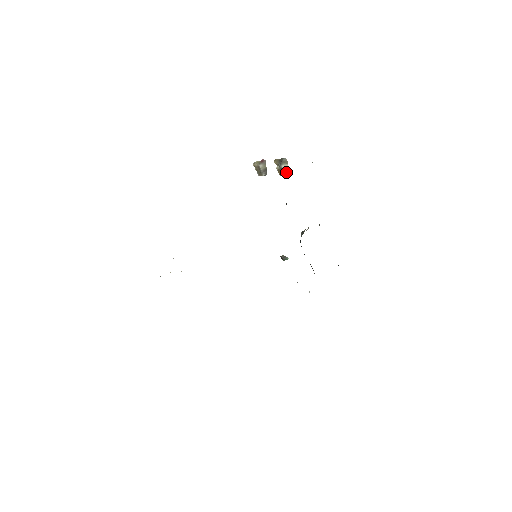
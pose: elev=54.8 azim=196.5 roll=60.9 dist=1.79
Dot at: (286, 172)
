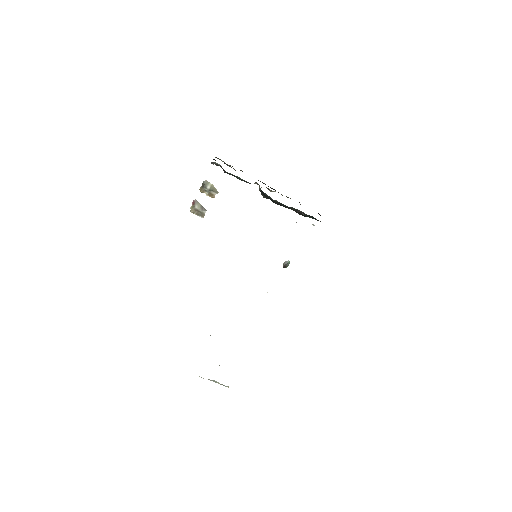
Dot at: (214, 190)
